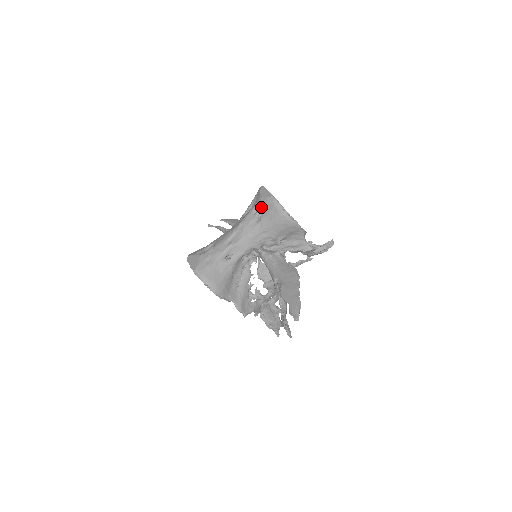
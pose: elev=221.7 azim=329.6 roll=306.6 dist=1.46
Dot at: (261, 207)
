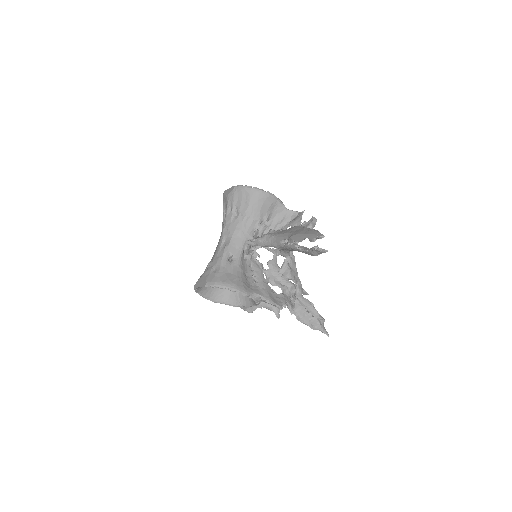
Dot at: (232, 201)
